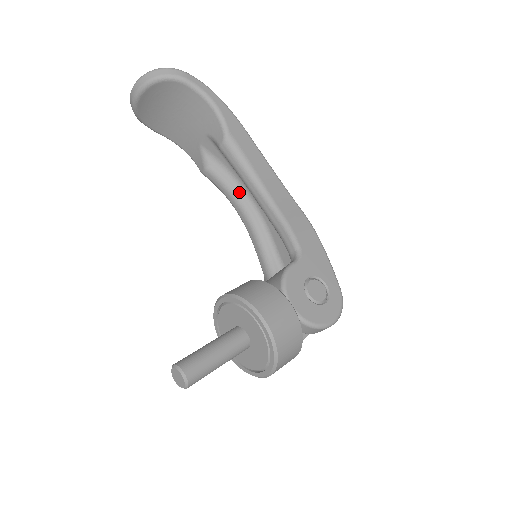
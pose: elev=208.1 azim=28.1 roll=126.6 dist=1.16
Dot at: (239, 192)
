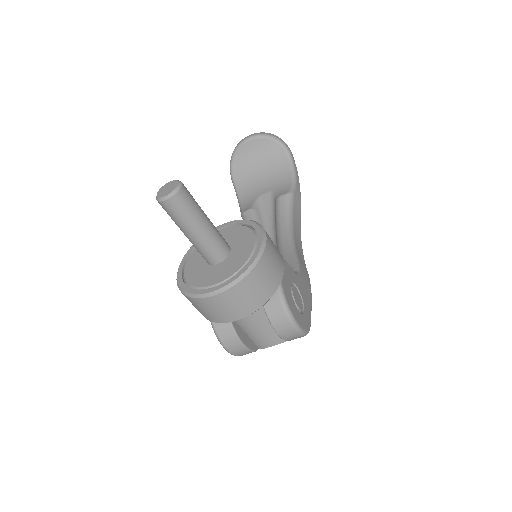
Dot at: occluded
